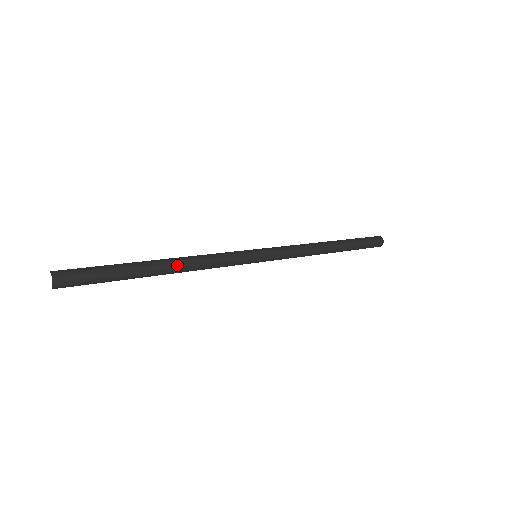
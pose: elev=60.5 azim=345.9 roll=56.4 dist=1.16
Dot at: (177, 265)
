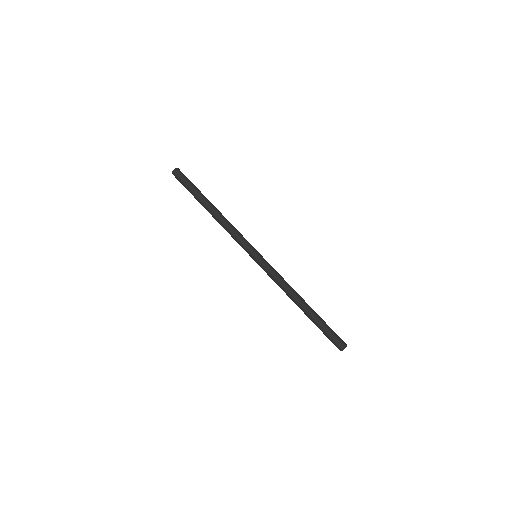
Dot at: (218, 213)
